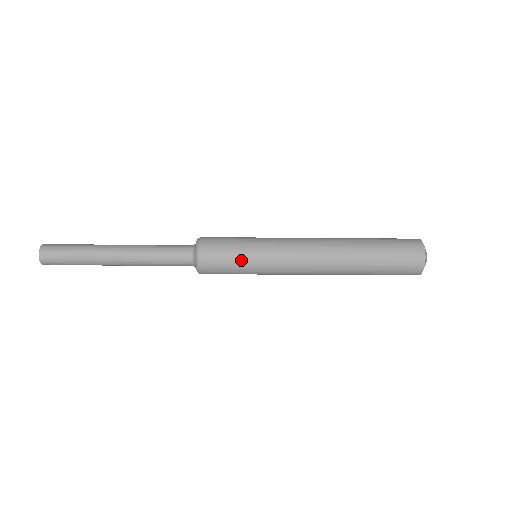
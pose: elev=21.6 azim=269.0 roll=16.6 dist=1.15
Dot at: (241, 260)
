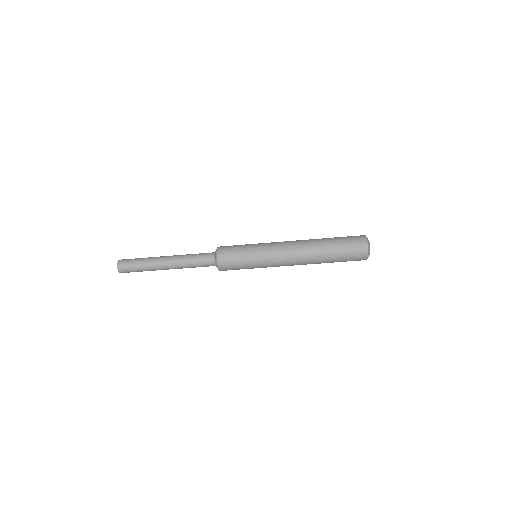
Dot at: (245, 247)
